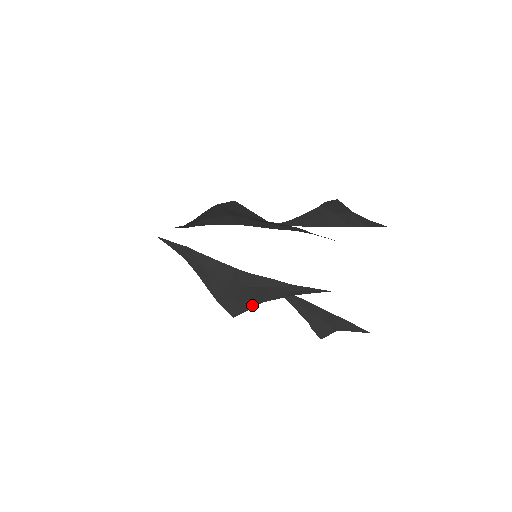
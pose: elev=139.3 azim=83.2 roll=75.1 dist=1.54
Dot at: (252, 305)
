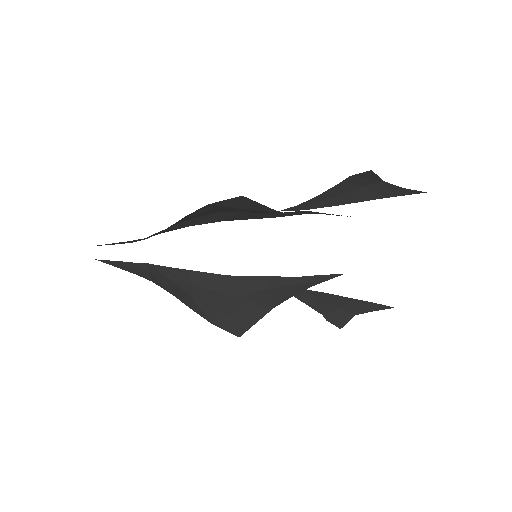
Dot at: (259, 316)
